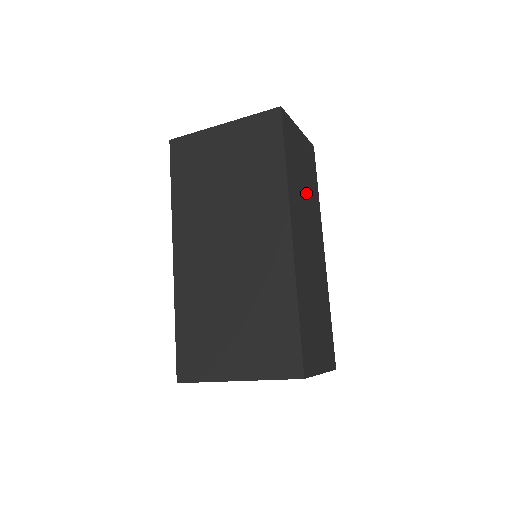
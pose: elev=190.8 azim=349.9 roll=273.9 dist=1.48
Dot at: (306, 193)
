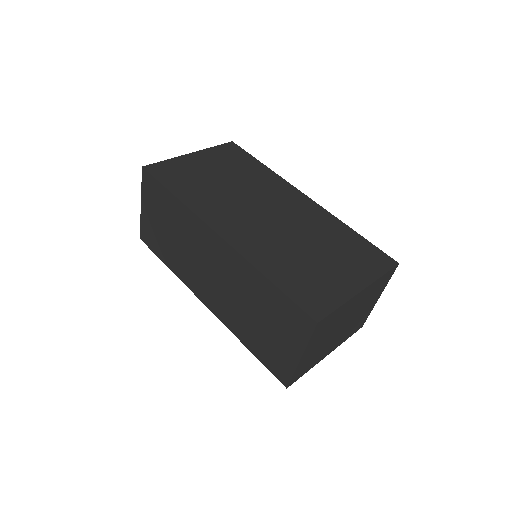
Dot at: occluded
